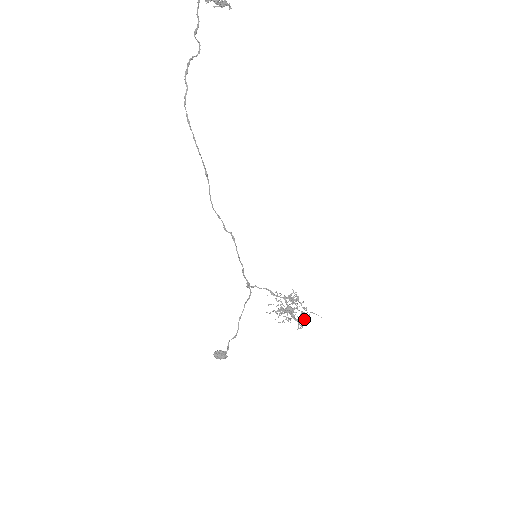
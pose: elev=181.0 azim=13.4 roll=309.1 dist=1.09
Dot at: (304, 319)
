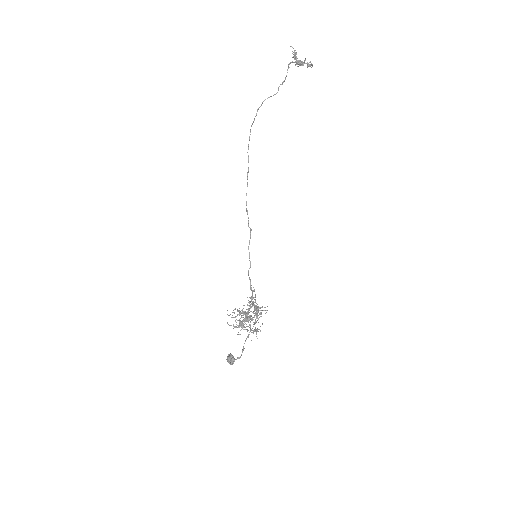
Dot at: (243, 325)
